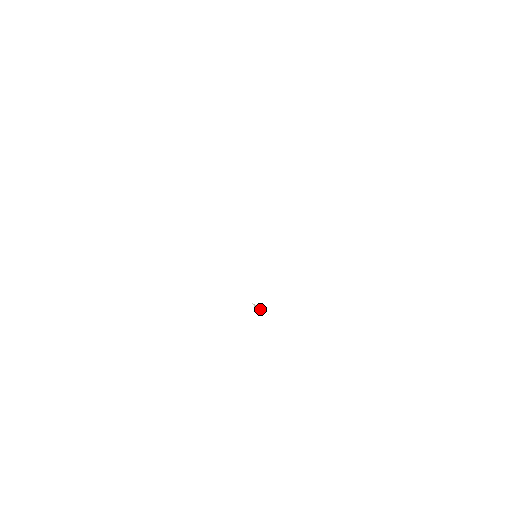
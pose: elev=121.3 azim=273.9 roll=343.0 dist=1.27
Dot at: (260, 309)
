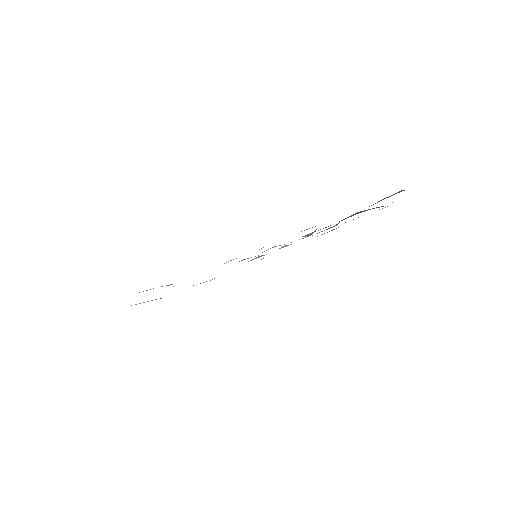
Dot at: occluded
